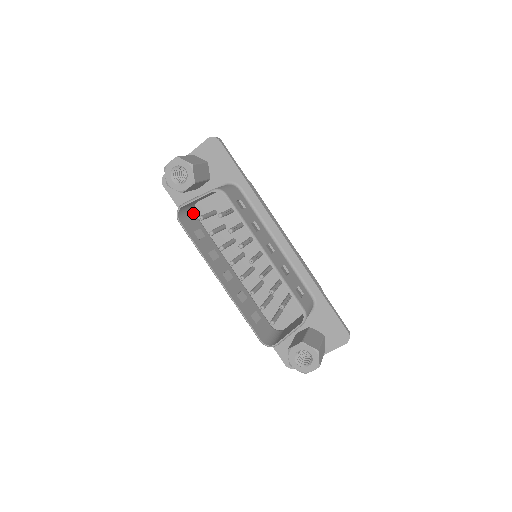
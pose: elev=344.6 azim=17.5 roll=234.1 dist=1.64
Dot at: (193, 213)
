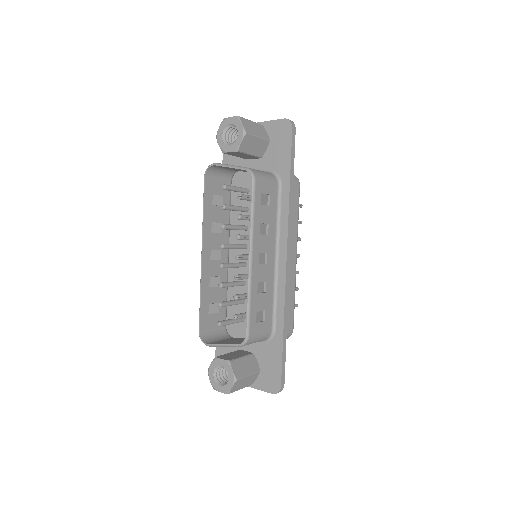
Dot at: (229, 178)
